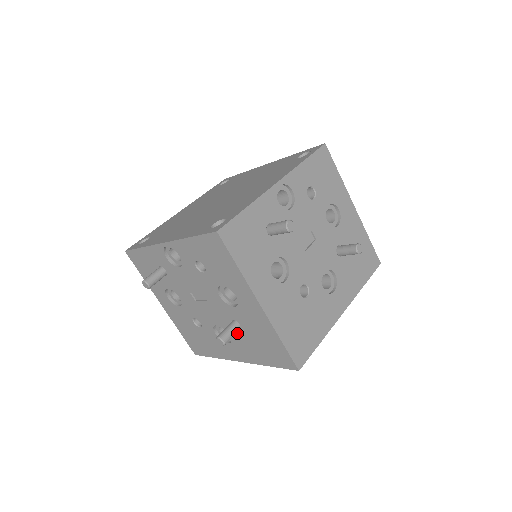
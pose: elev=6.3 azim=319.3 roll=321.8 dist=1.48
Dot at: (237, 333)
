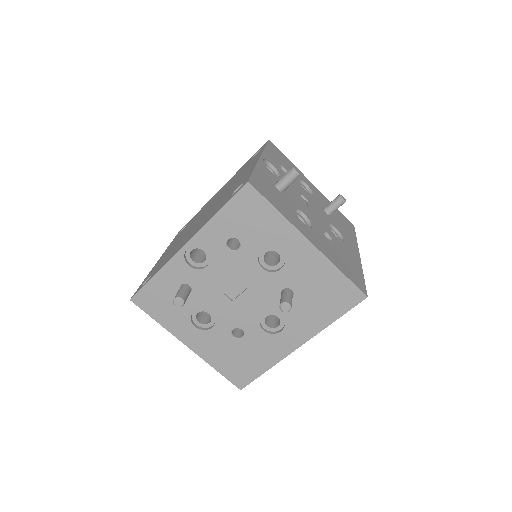
Dot at: occluded
